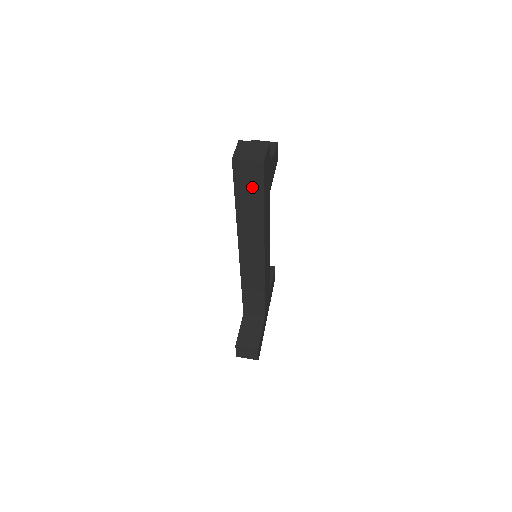
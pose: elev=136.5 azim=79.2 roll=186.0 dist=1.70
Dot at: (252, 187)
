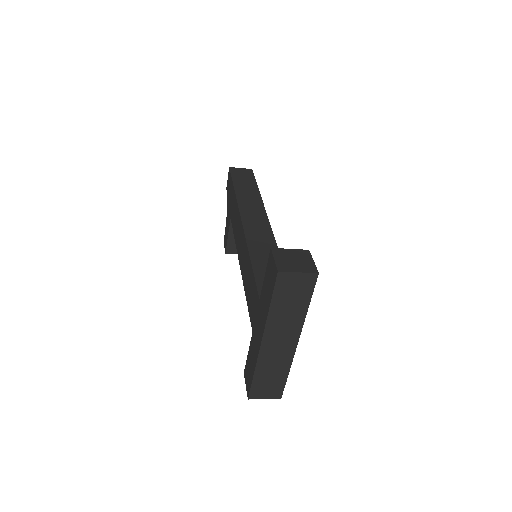
Dot at: (246, 179)
